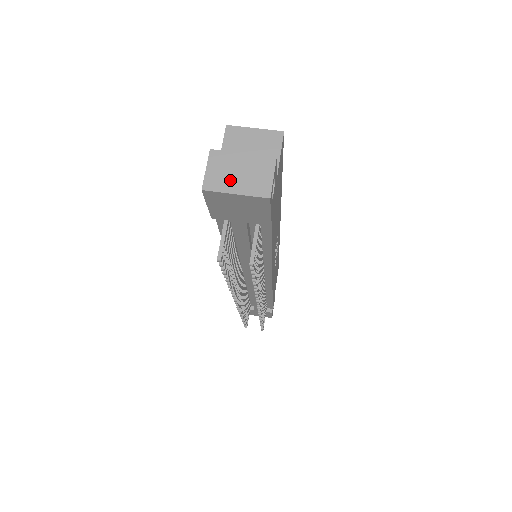
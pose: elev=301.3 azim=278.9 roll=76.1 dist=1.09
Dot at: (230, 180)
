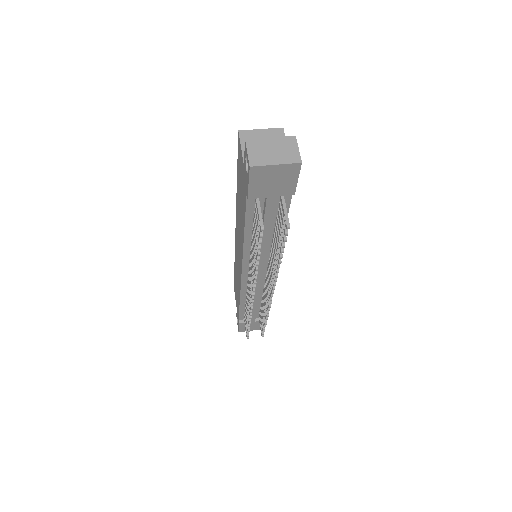
Dot at: (268, 156)
